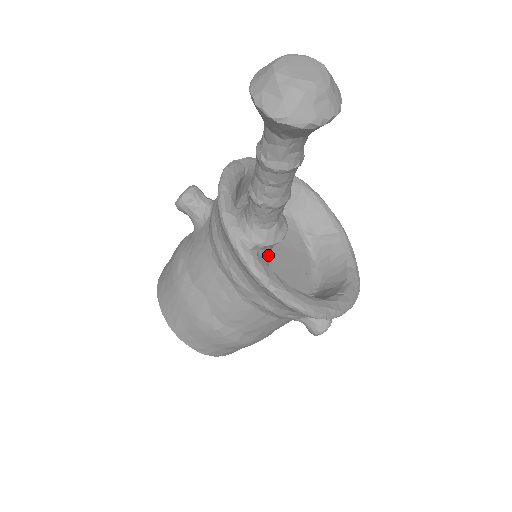
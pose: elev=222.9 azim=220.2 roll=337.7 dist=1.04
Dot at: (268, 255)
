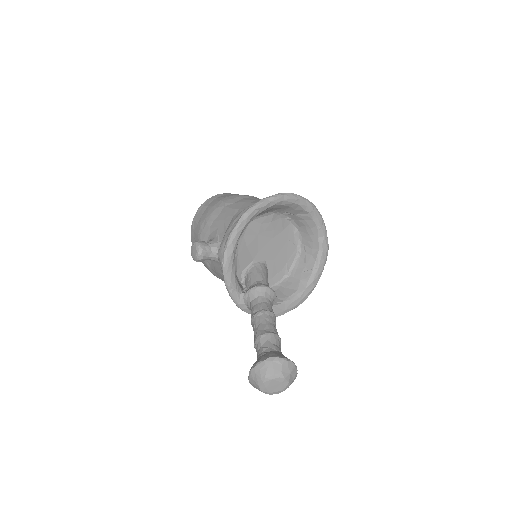
Dot at: occluded
